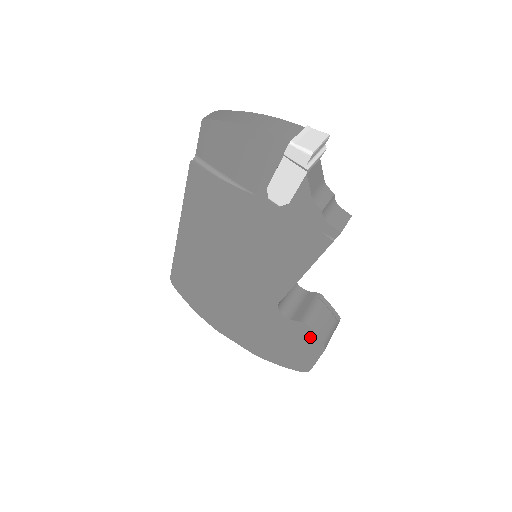
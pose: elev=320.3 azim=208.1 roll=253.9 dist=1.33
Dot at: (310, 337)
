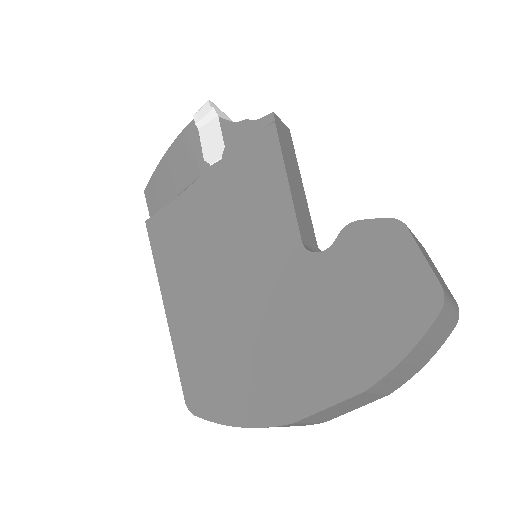
Dot at: (372, 233)
